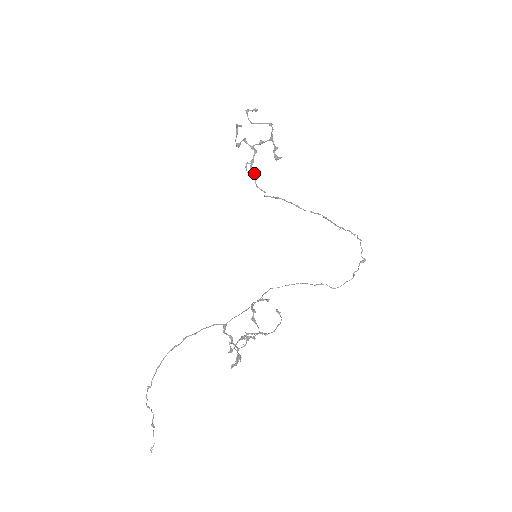
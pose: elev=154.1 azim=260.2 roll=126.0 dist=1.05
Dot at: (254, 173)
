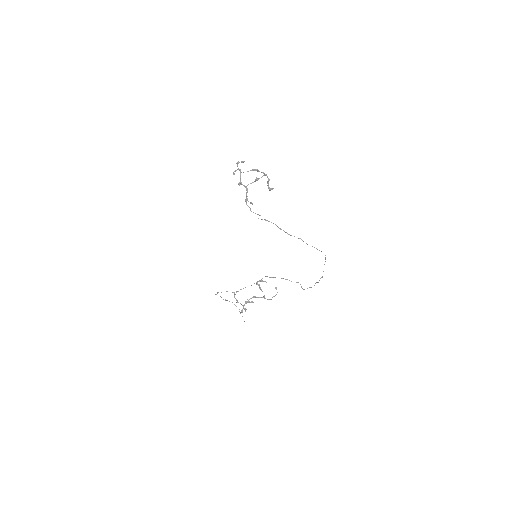
Dot at: (251, 203)
